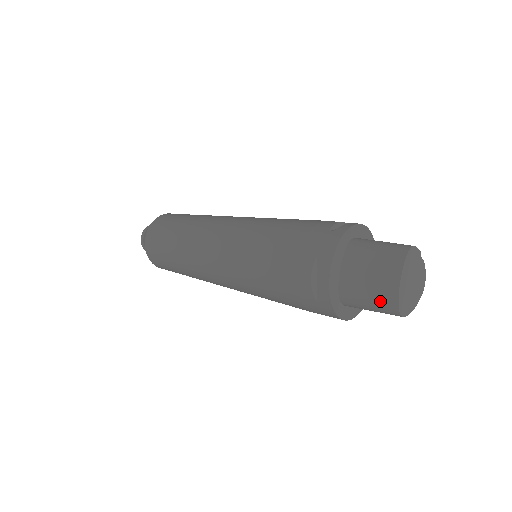
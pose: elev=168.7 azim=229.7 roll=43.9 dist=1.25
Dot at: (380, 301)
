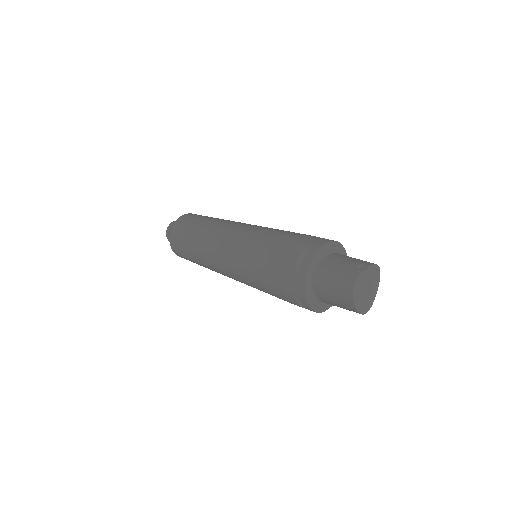
Dot at: occluded
